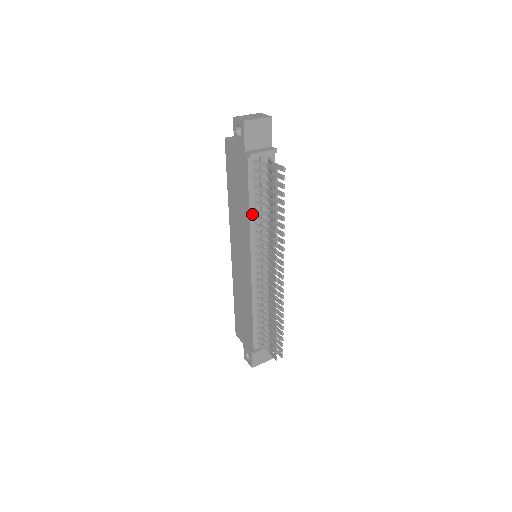
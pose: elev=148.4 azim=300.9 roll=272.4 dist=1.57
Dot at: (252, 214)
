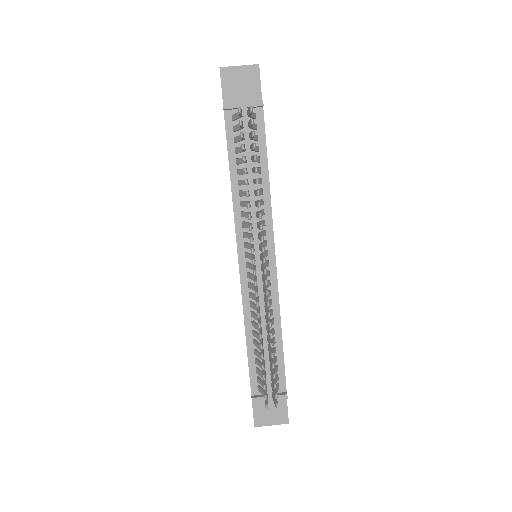
Dot at: (235, 187)
